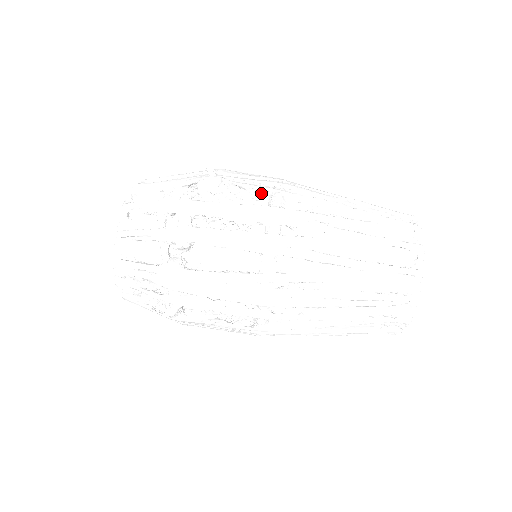
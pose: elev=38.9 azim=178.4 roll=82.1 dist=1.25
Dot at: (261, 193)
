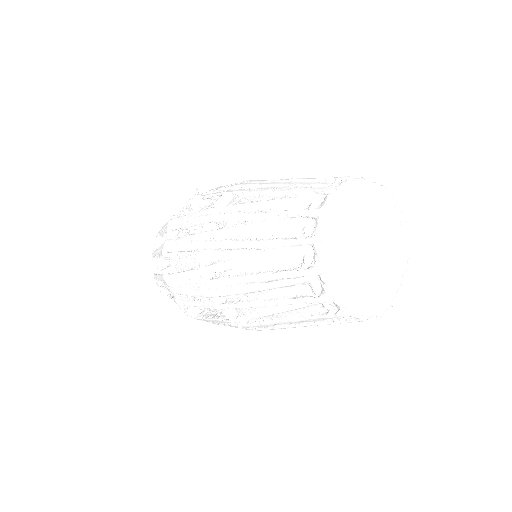
Dot at: occluded
